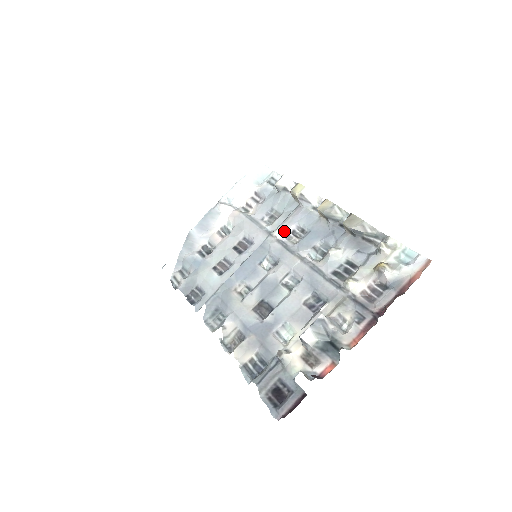
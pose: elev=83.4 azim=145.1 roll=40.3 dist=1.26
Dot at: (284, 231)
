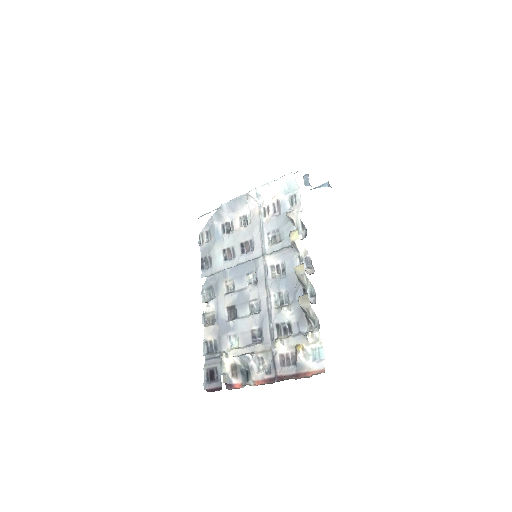
Dot at: (272, 260)
